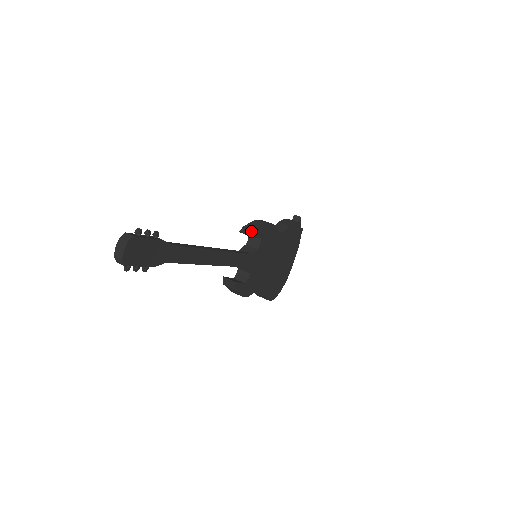
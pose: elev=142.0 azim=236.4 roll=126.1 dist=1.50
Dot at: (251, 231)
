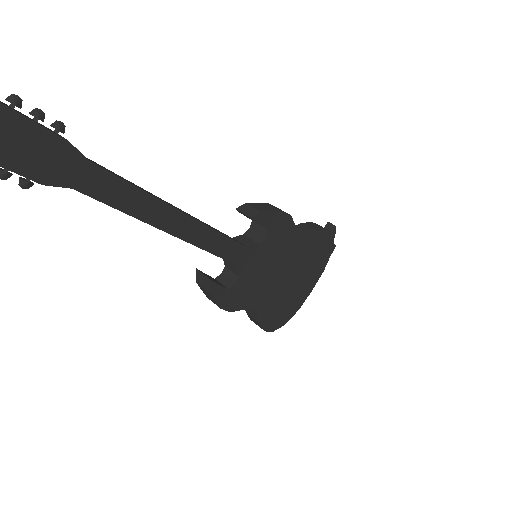
Dot at: (253, 211)
